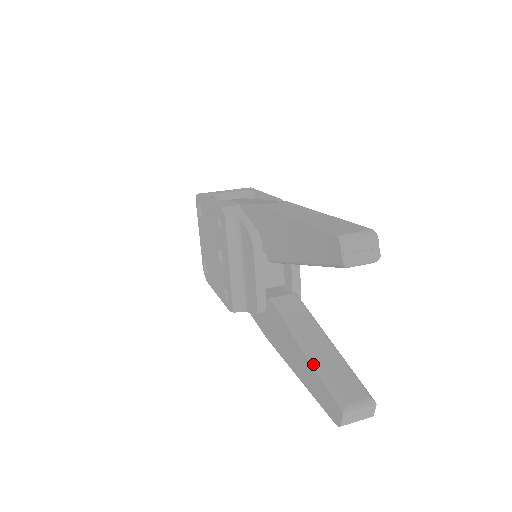
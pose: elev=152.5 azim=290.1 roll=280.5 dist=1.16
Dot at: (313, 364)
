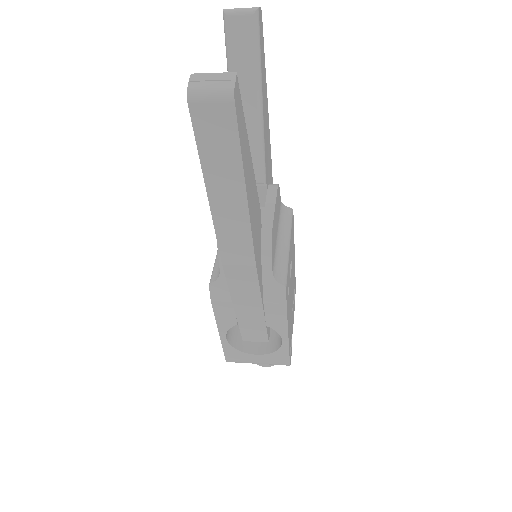
Dot at: occluded
